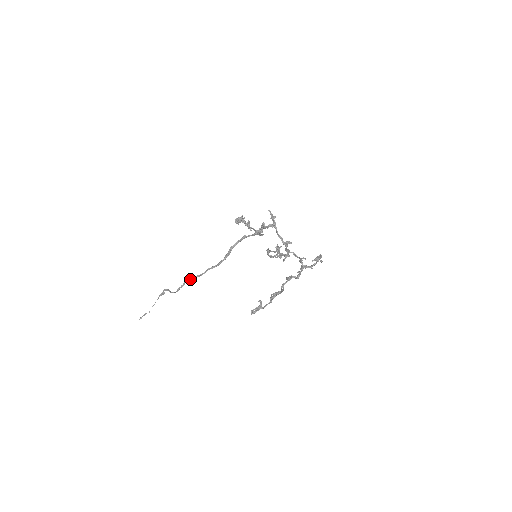
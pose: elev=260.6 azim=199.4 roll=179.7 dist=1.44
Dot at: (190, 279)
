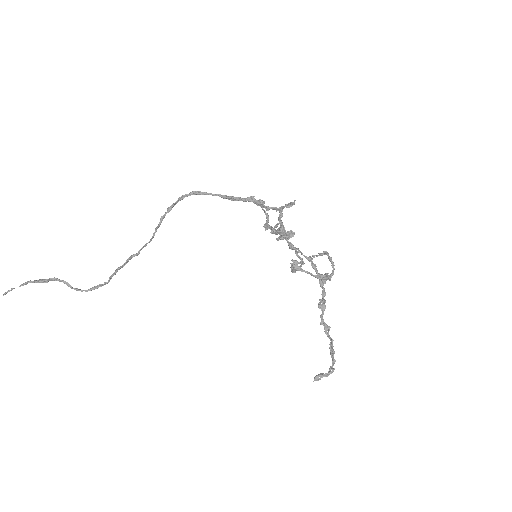
Dot at: (117, 269)
